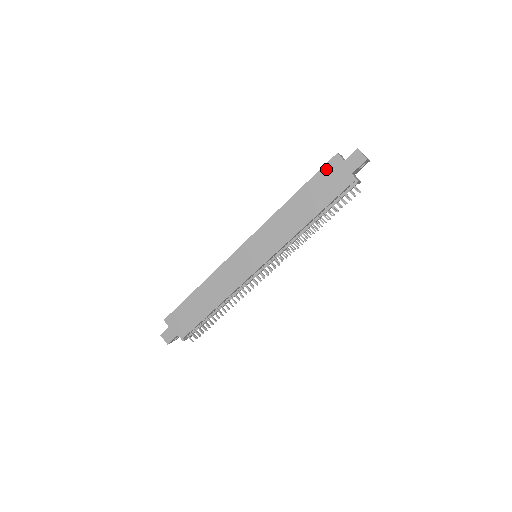
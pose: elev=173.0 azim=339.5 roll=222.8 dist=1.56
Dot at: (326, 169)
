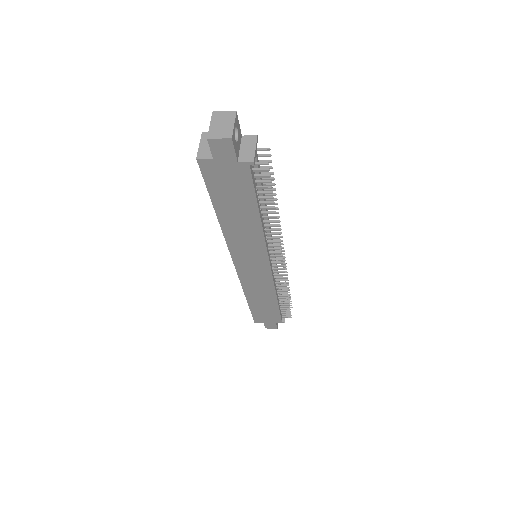
Dot at: (209, 178)
